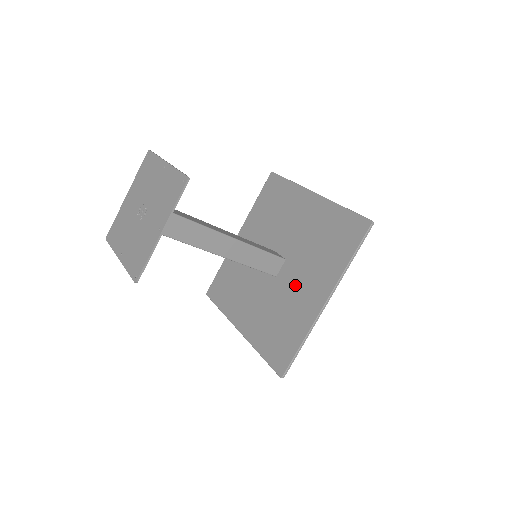
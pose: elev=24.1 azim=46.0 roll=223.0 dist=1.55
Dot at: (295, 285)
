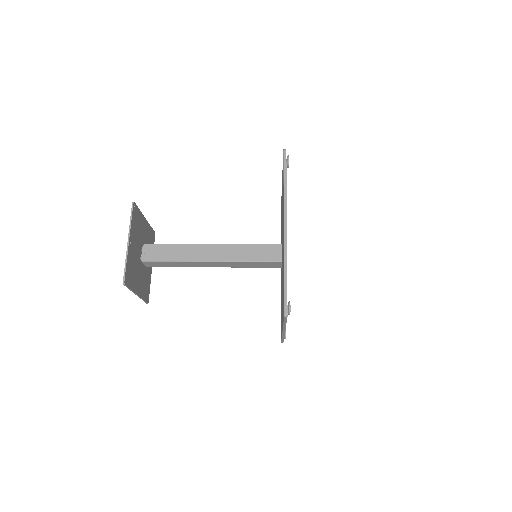
Dot at: occluded
